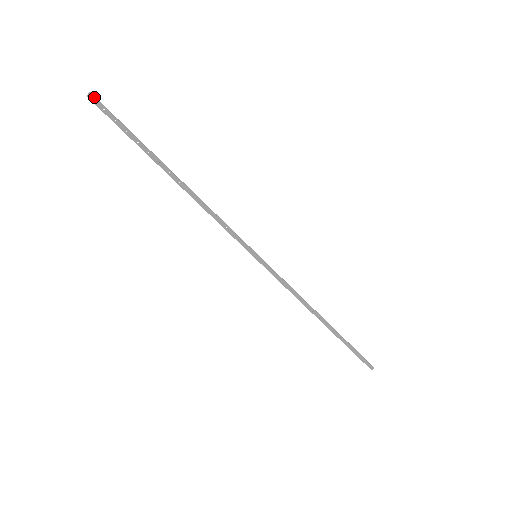
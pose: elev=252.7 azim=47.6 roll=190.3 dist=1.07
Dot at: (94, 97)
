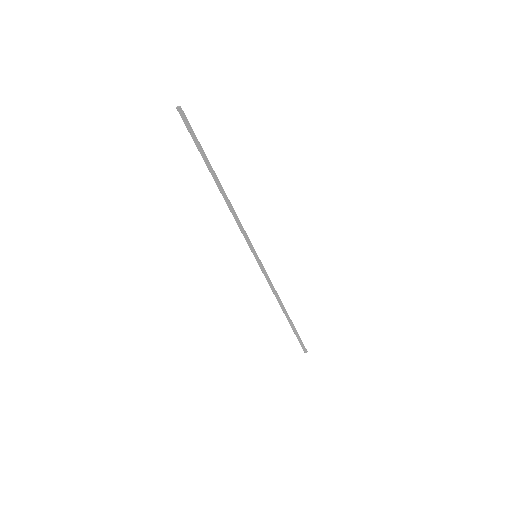
Dot at: (182, 111)
